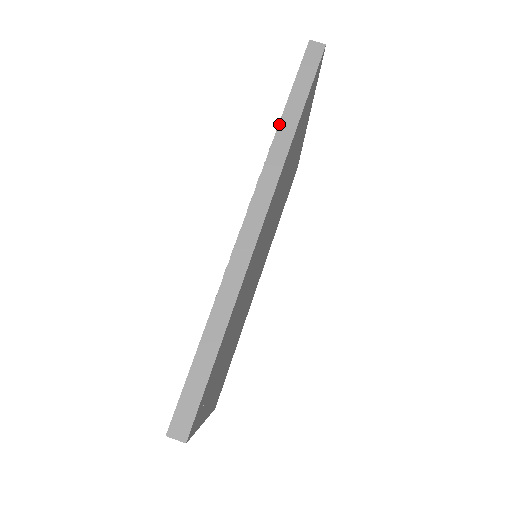
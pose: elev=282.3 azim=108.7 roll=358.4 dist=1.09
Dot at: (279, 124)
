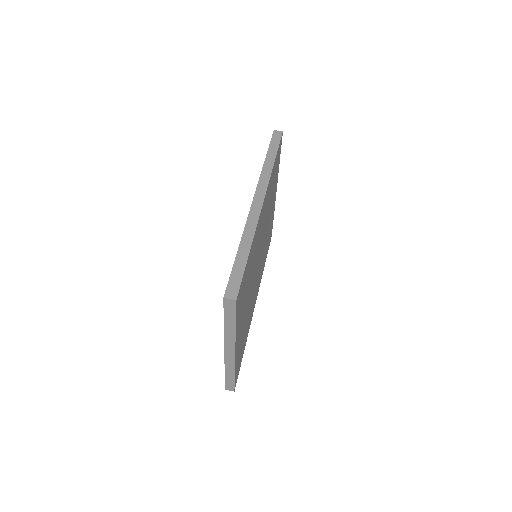
Dot at: (264, 162)
